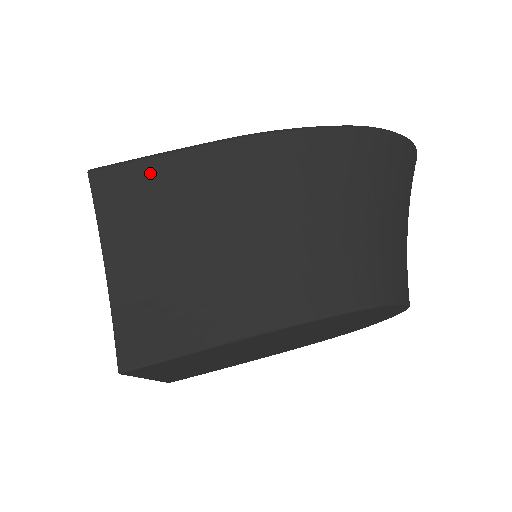
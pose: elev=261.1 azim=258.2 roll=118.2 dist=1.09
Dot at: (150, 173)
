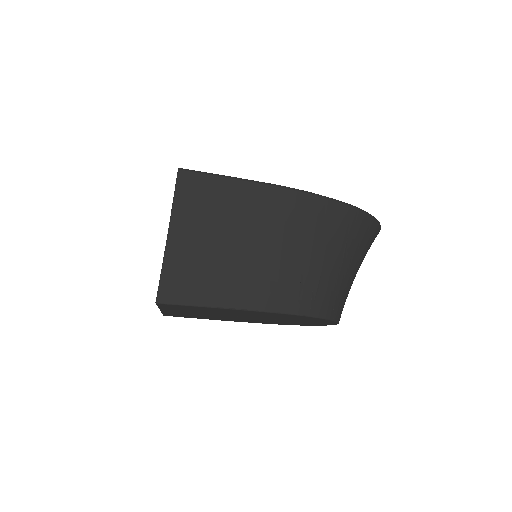
Dot at: (218, 186)
